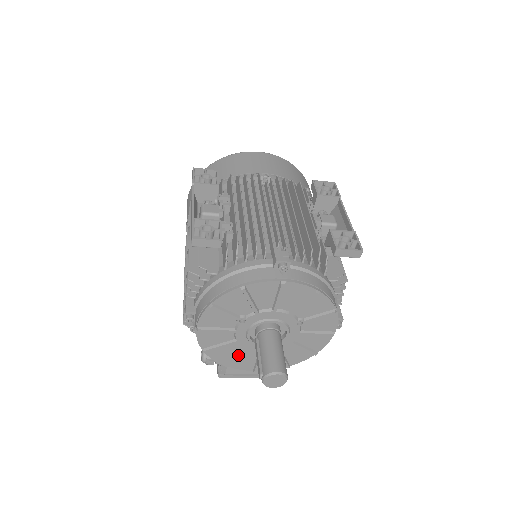
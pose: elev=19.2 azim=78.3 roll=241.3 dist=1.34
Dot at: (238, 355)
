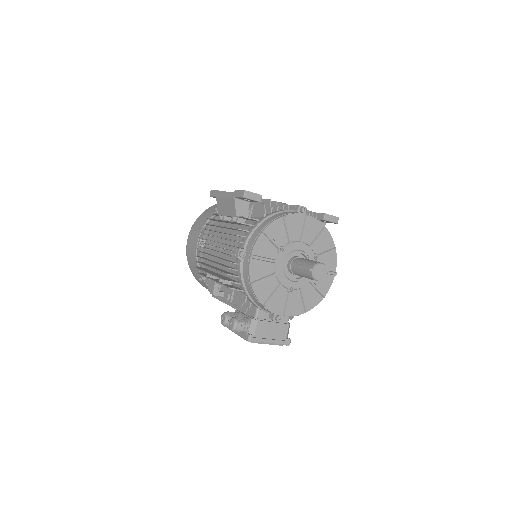
Dot at: (275, 291)
